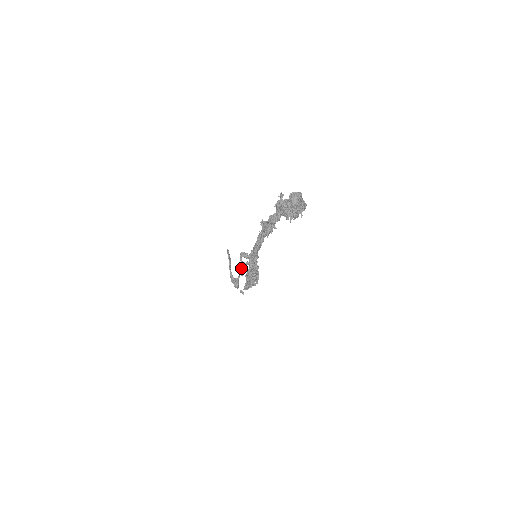
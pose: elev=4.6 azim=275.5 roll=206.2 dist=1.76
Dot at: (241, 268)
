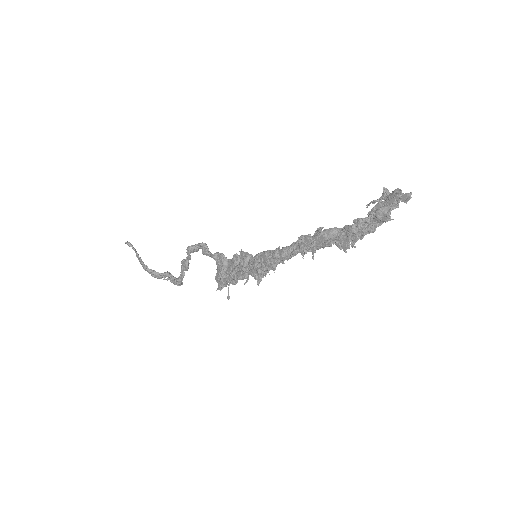
Dot at: (188, 264)
